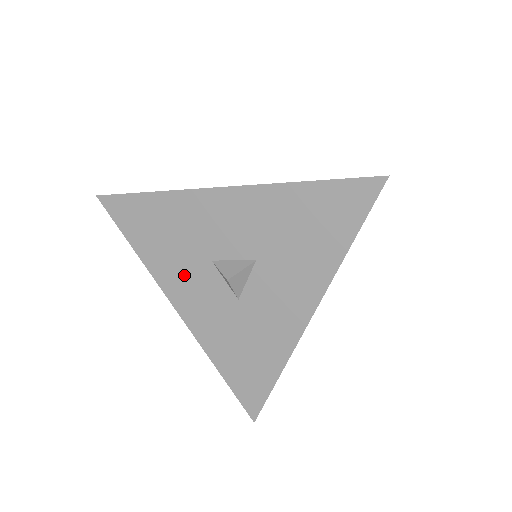
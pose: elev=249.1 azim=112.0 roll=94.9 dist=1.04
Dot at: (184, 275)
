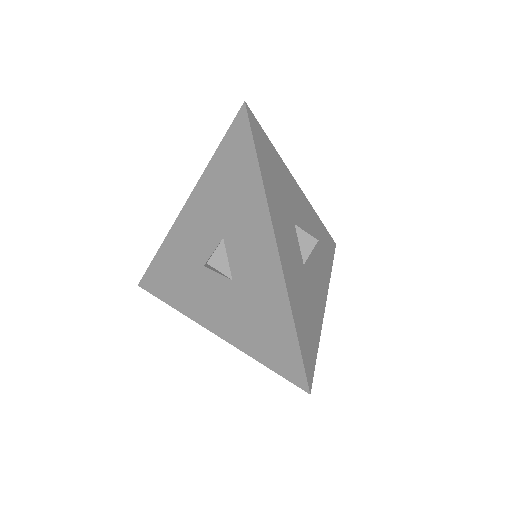
Dot at: occluded
